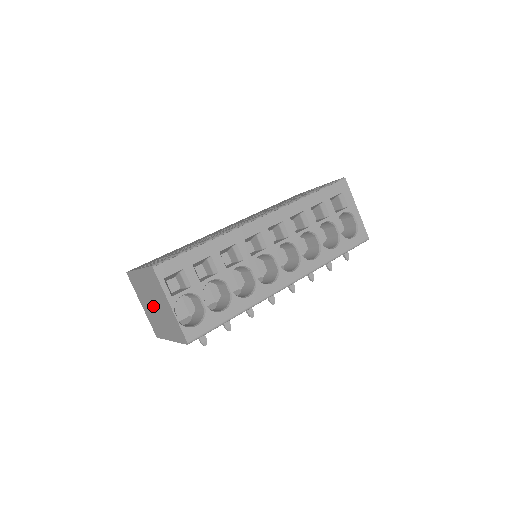
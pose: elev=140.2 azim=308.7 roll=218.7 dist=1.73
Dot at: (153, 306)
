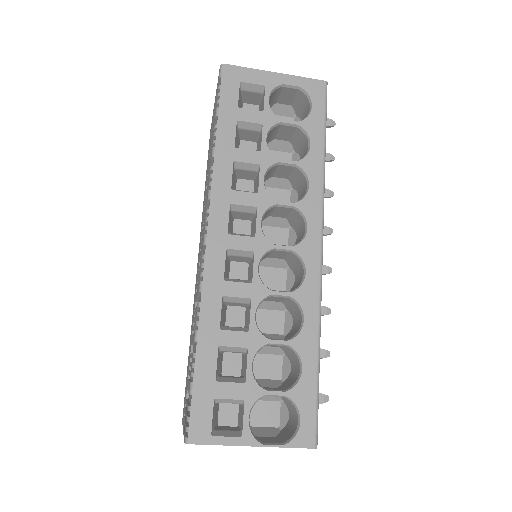
Dot at: occluded
